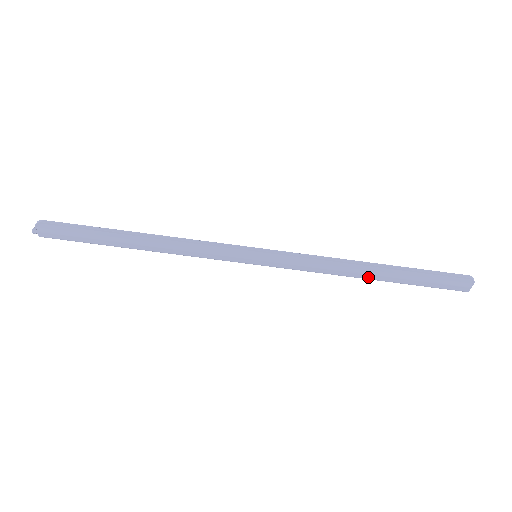
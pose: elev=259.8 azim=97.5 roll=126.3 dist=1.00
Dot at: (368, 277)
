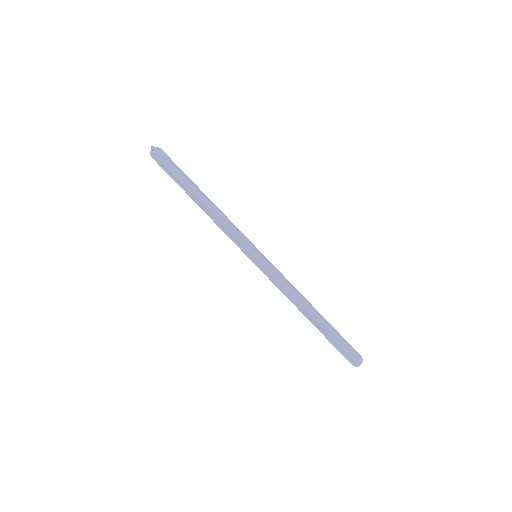
Dot at: (311, 311)
